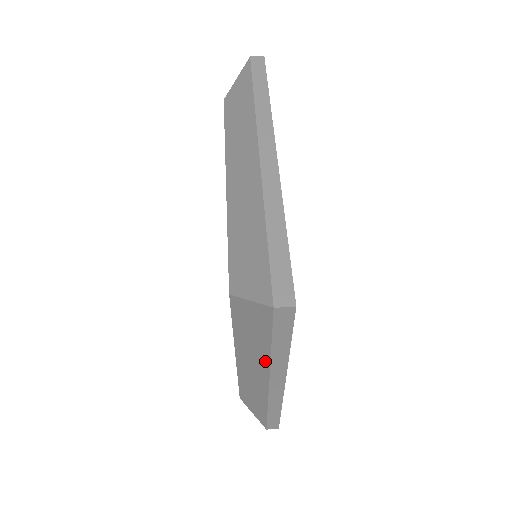
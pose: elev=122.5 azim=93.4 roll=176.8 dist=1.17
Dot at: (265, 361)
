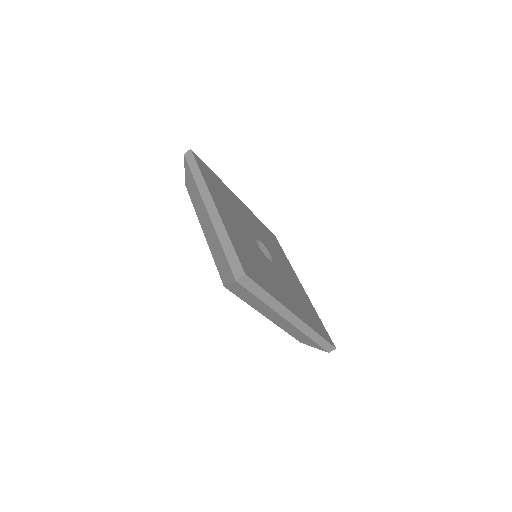
Dot at: occluded
